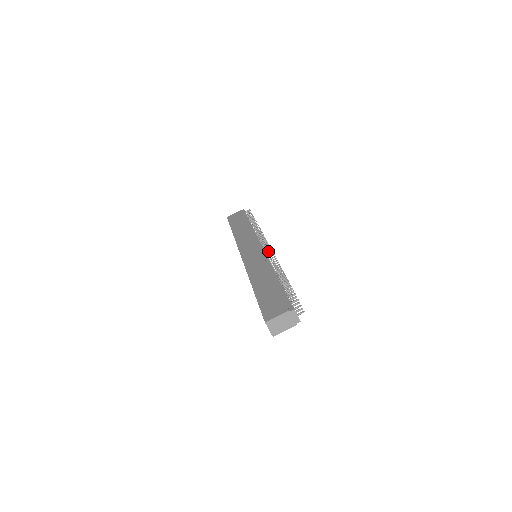
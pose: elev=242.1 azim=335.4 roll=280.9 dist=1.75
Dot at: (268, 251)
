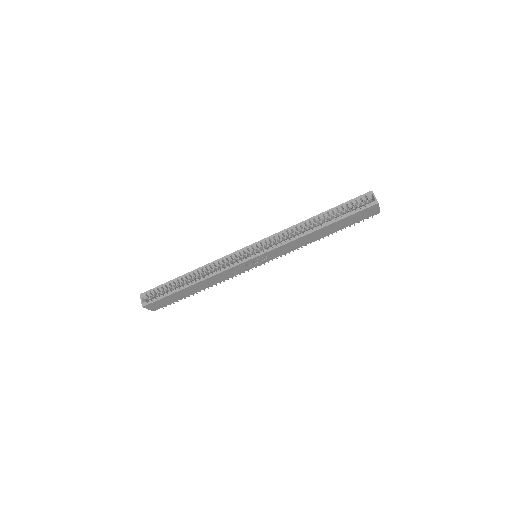
Dot at: (256, 266)
